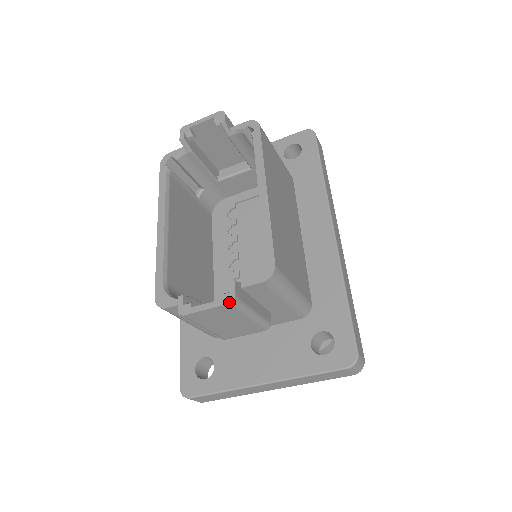
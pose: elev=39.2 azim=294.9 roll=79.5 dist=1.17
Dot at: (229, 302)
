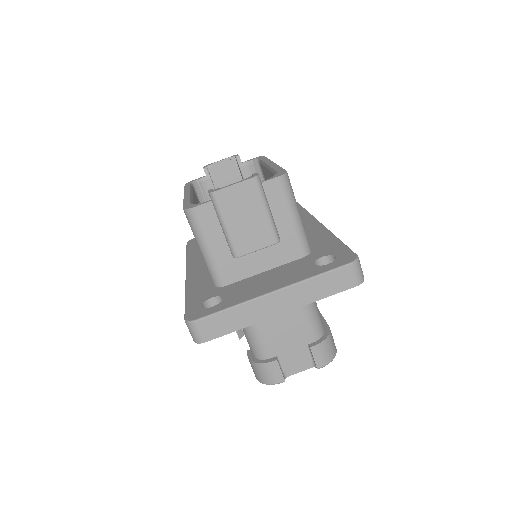
Dot at: (254, 177)
